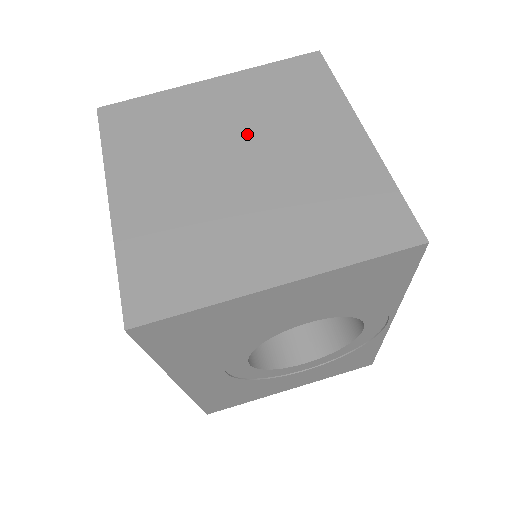
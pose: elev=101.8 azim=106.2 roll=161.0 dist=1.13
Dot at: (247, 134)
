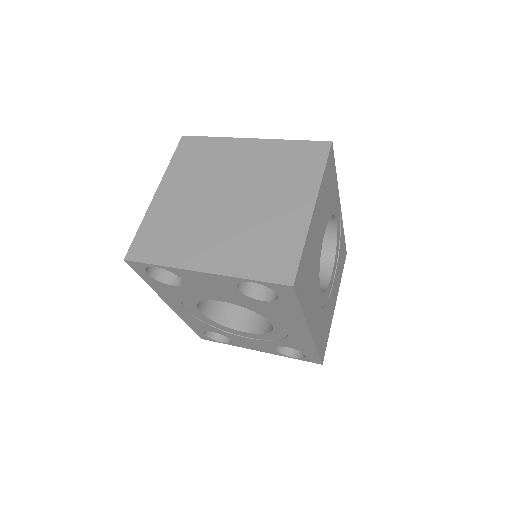
Dot at: (211, 189)
